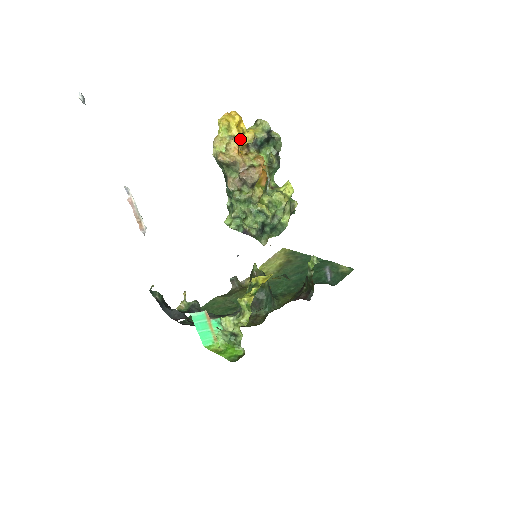
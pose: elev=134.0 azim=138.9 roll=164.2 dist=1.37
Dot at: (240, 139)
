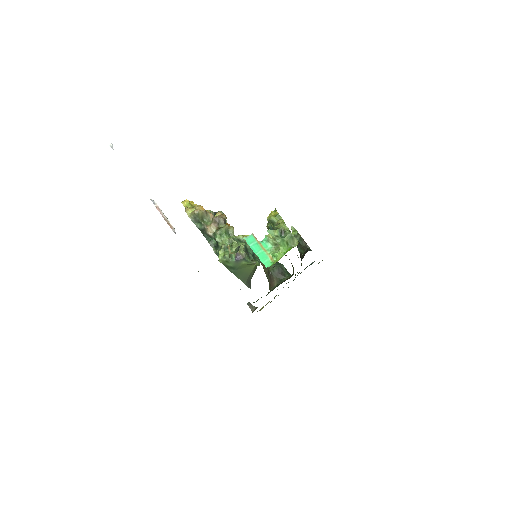
Dot at: occluded
